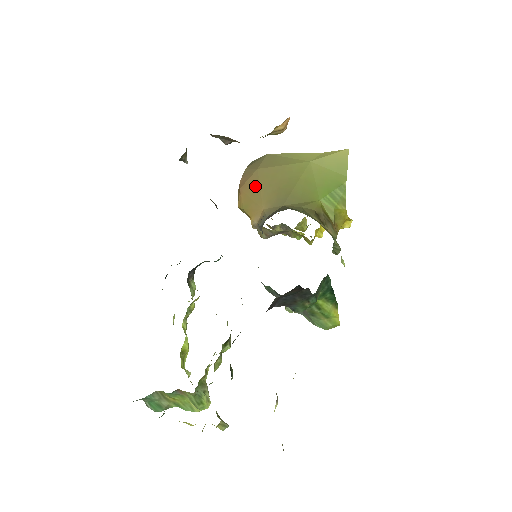
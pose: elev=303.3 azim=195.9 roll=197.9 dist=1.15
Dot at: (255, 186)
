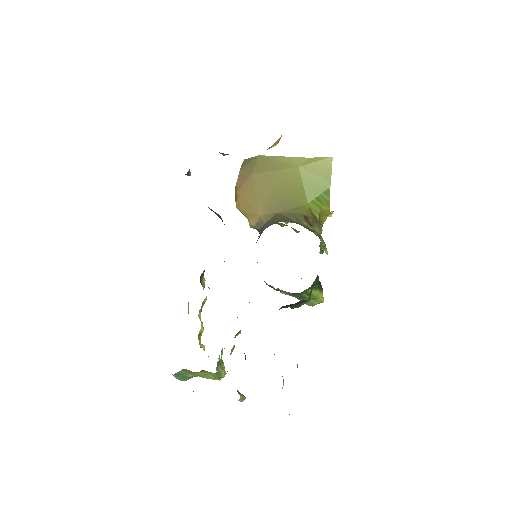
Dot at: (251, 191)
